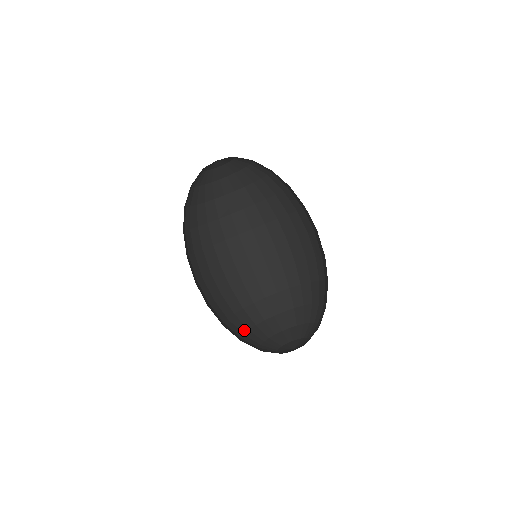
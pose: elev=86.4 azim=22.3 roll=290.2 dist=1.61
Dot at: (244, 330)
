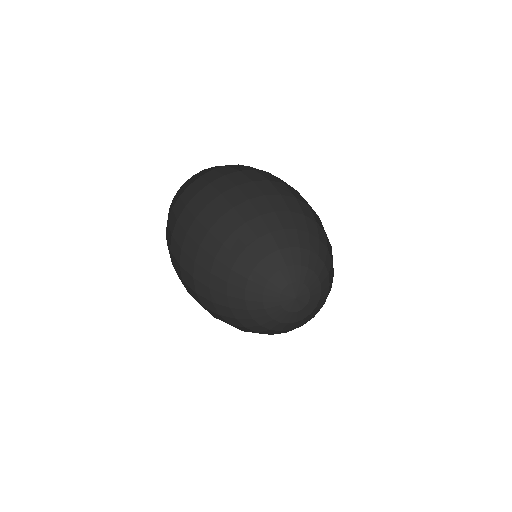
Dot at: (244, 305)
